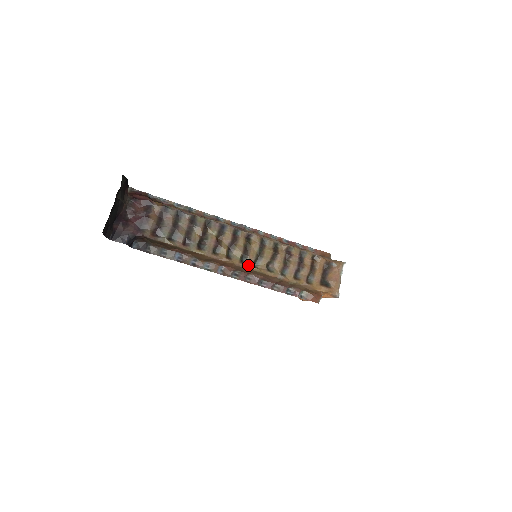
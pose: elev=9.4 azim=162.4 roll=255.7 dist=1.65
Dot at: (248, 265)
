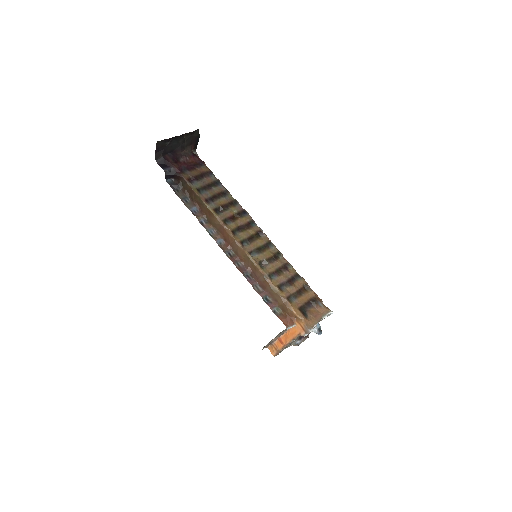
Dot at: (245, 249)
